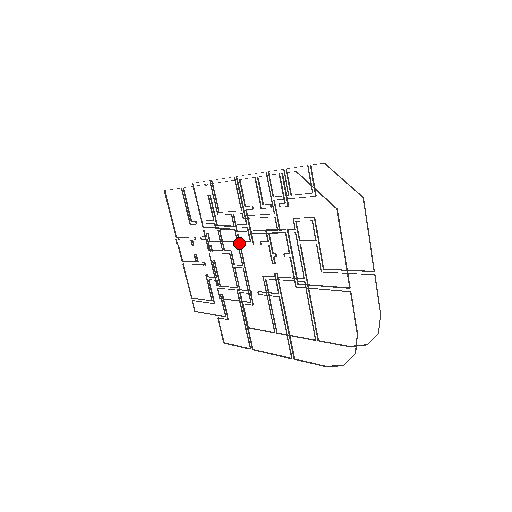
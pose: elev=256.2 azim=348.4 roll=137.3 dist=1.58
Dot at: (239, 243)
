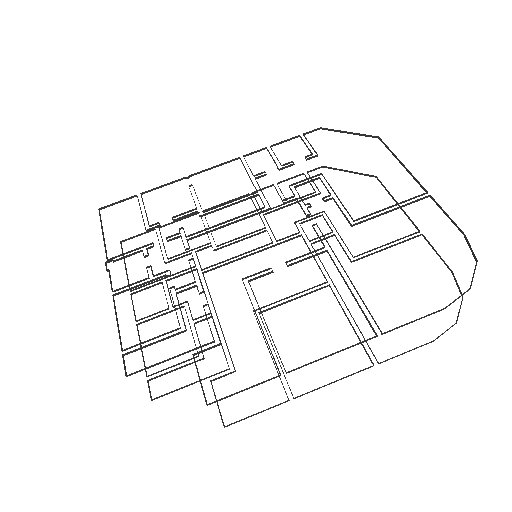
Dot at: occluded
